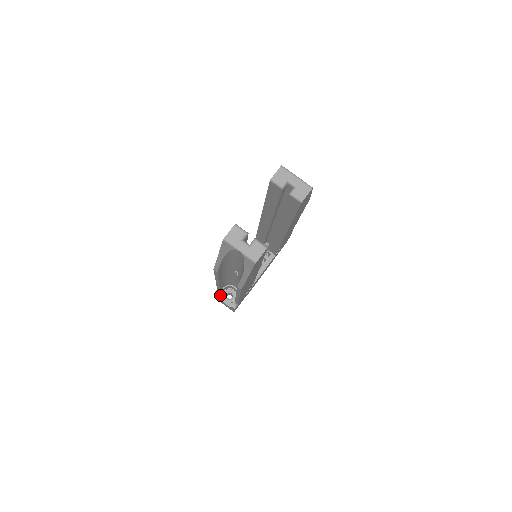
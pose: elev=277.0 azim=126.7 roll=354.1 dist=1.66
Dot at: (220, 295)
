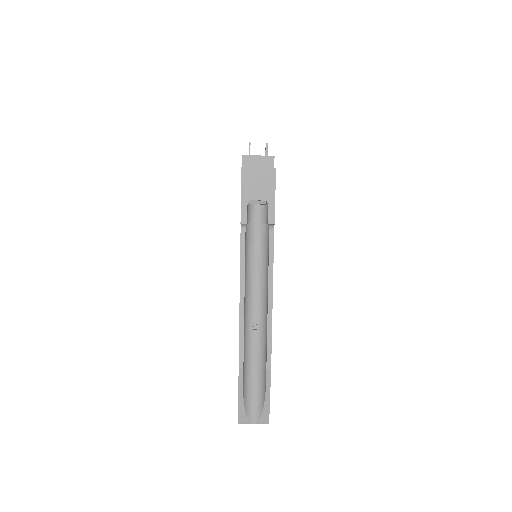
Dot at: occluded
